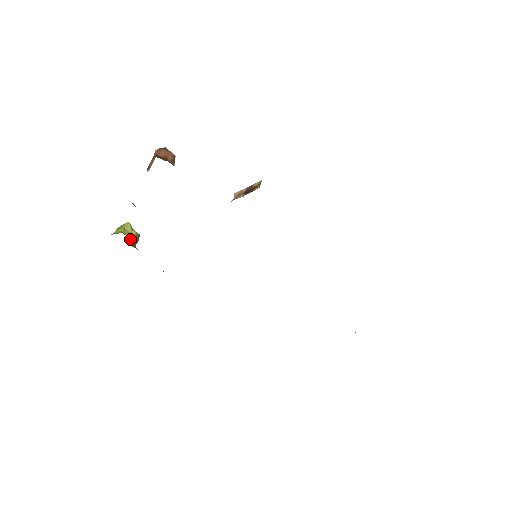
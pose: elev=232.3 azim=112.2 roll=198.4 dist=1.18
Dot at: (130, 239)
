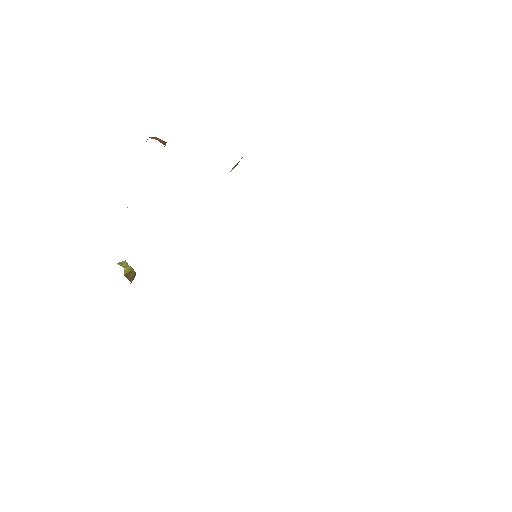
Dot at: (125, 271)
